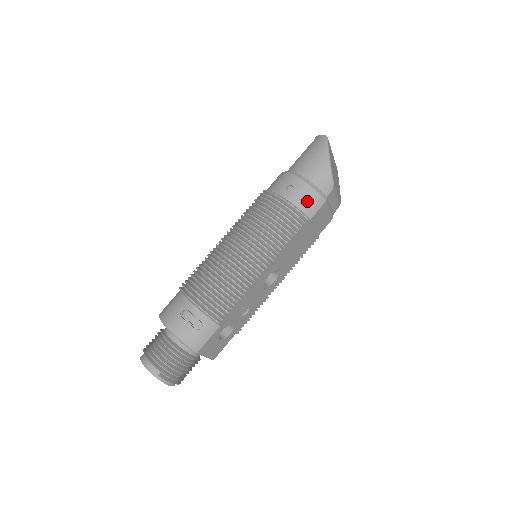
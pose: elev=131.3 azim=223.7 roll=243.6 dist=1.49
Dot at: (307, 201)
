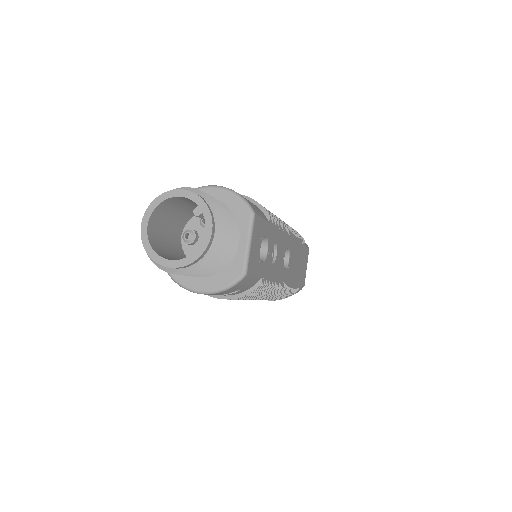
Dot at: occluded
